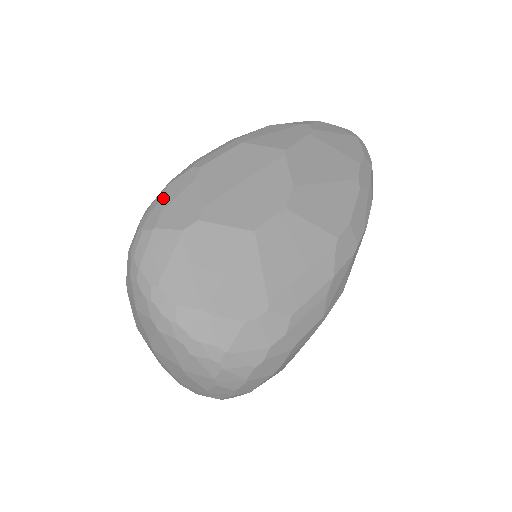
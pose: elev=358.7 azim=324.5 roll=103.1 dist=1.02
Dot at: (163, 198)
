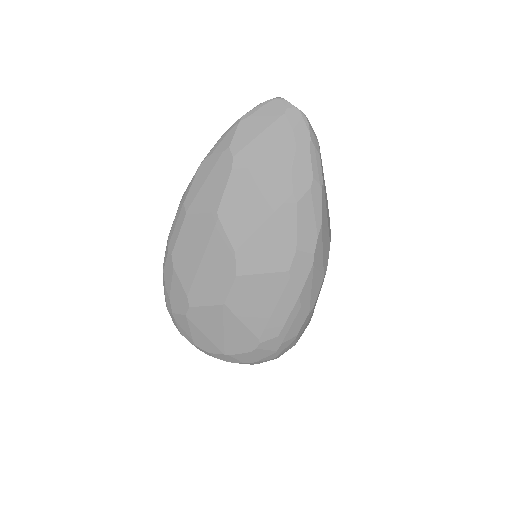
Dot at: (165, 286)
